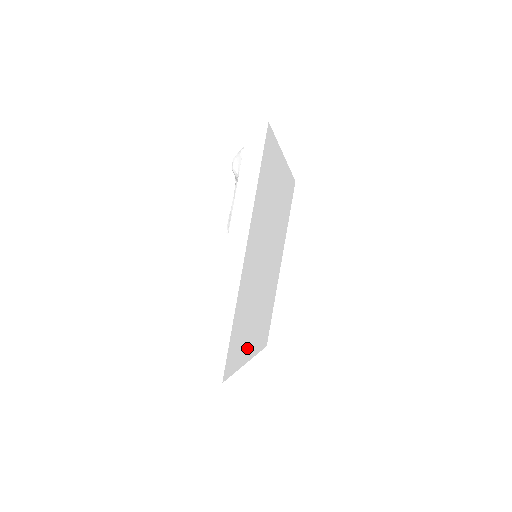
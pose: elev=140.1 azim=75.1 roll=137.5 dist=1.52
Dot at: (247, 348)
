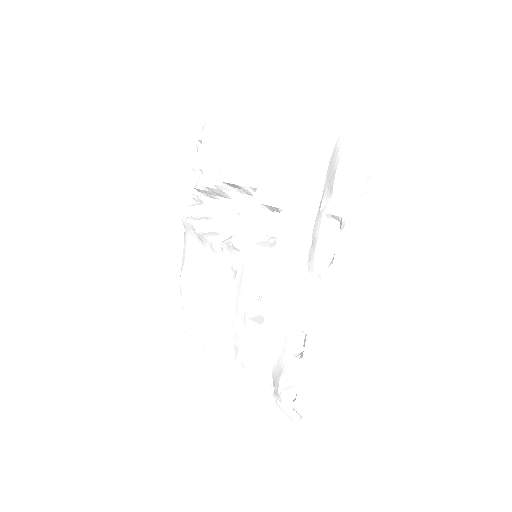
Dot at: occluded
